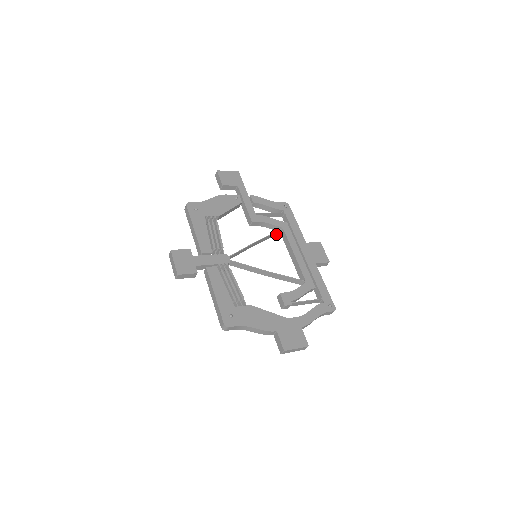
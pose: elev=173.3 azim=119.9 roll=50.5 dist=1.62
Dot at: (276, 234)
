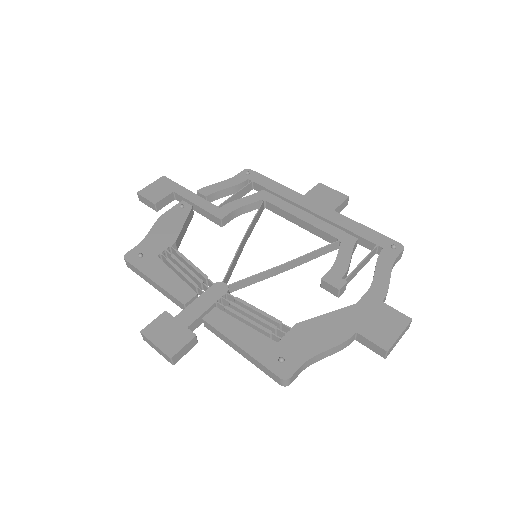
Dot at: (260, 213)
